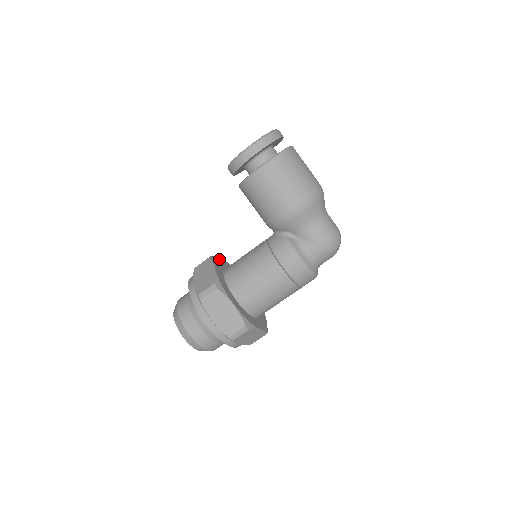
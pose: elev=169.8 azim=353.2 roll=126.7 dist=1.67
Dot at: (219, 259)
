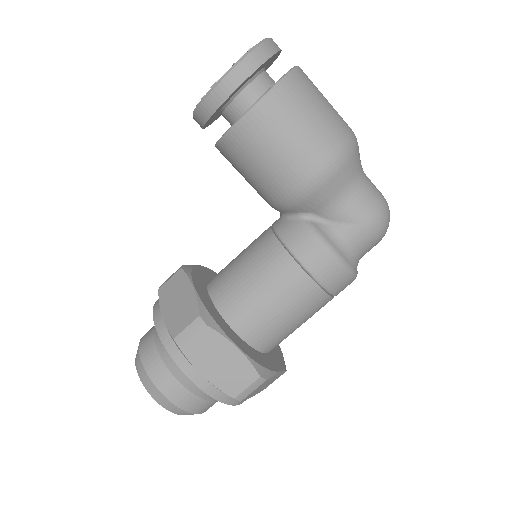
Dot at: (196, 267)
